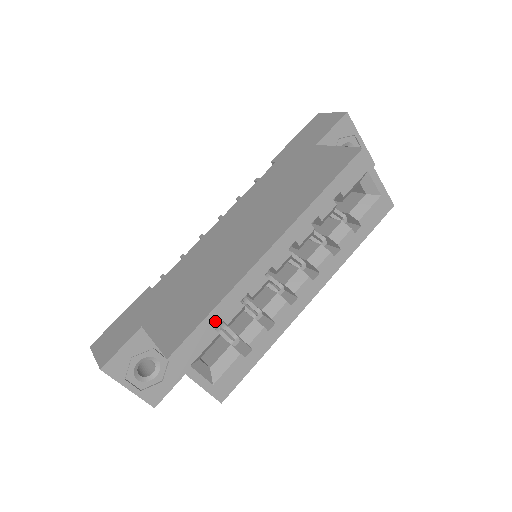
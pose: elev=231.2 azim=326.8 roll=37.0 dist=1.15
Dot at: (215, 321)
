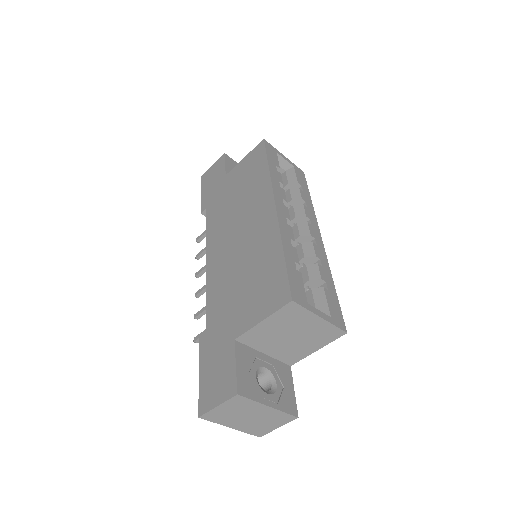
Dot at: (292, 263)
